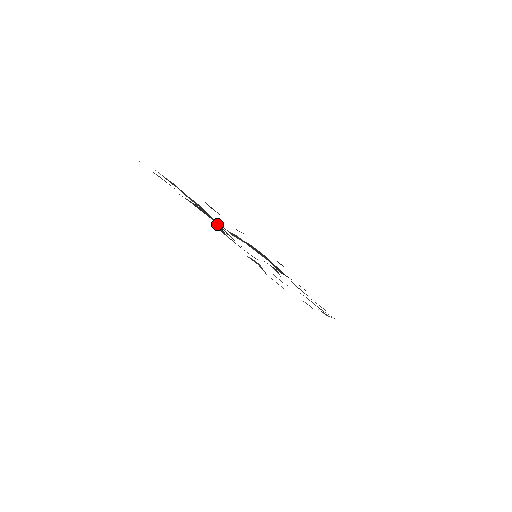
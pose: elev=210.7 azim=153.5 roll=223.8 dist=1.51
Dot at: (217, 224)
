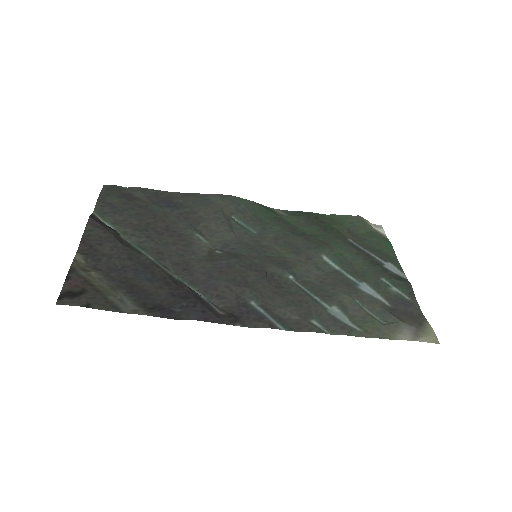
Dot at: (201, 228)
